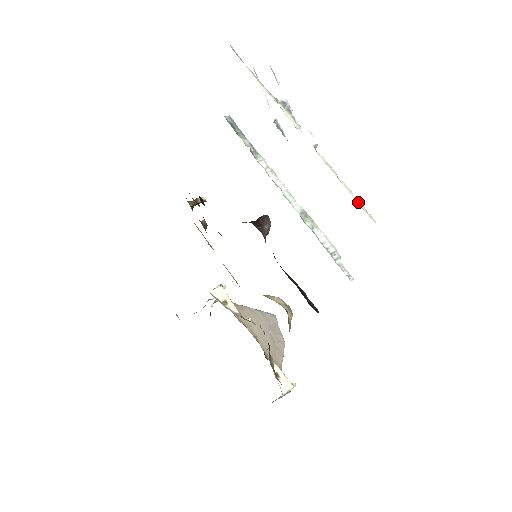
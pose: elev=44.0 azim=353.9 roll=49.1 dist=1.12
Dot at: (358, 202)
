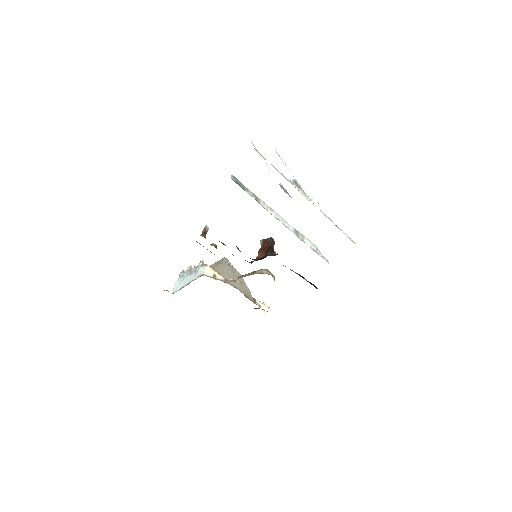
Dot at: (347, 236)
